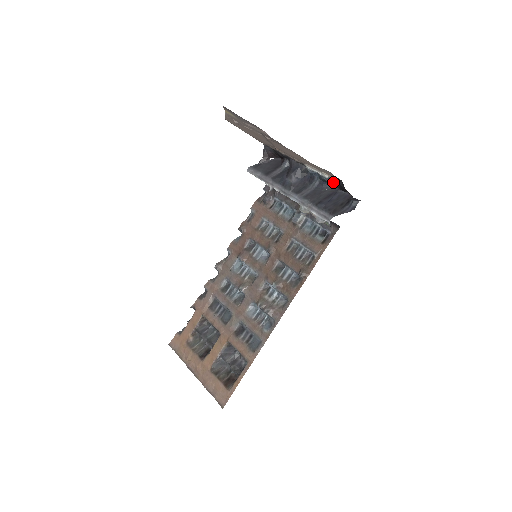
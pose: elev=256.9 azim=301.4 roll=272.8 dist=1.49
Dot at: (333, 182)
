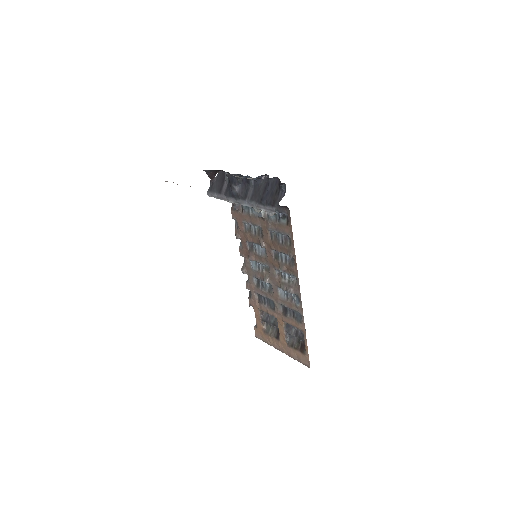
Dot at: occluded
